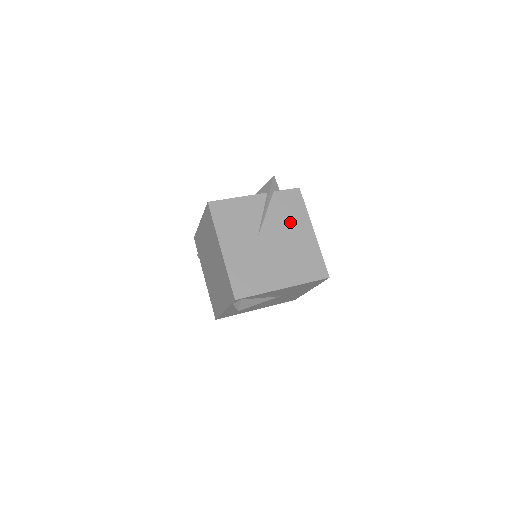
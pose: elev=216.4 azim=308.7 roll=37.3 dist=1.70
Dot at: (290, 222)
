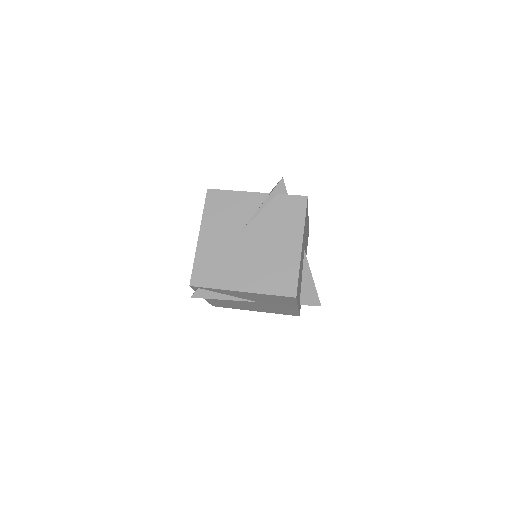
Dot at: (280, 228)
